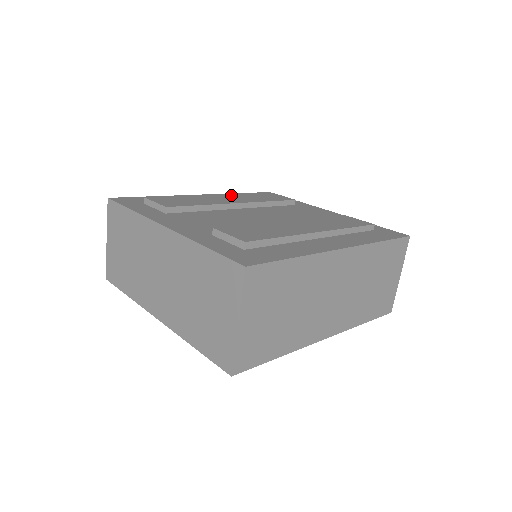
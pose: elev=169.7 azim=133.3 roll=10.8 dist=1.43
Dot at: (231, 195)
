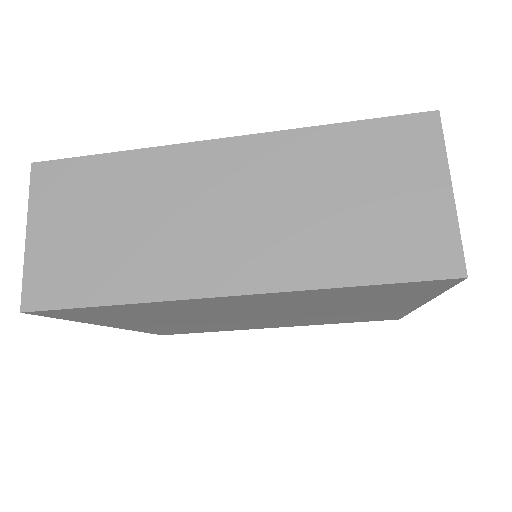
Dot at: occluded
